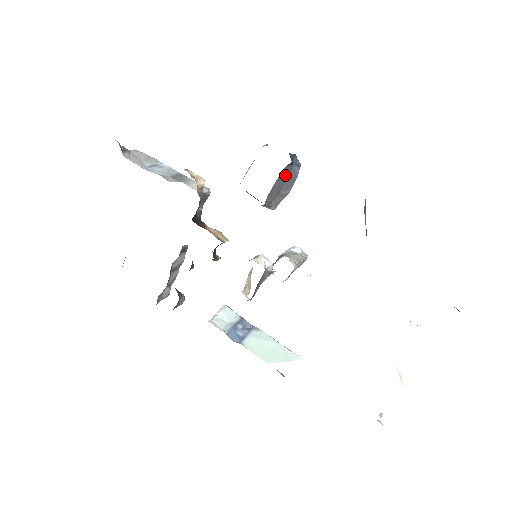
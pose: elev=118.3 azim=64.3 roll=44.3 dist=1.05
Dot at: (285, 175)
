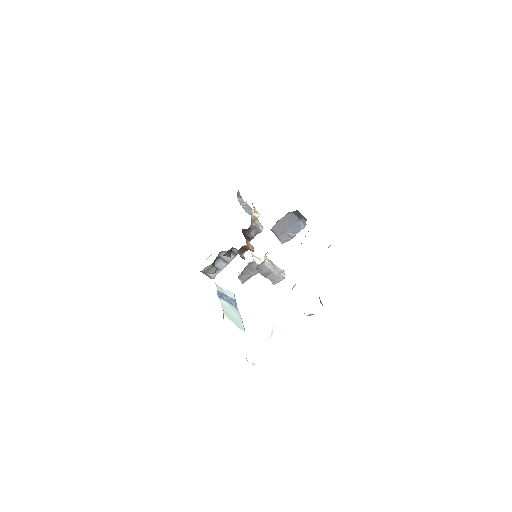
Dot at: (291, 219)
